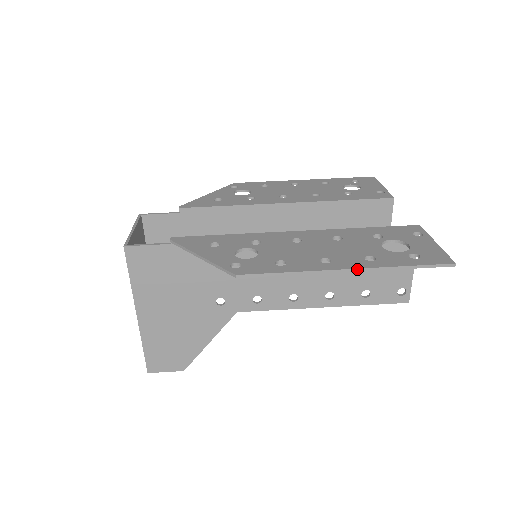
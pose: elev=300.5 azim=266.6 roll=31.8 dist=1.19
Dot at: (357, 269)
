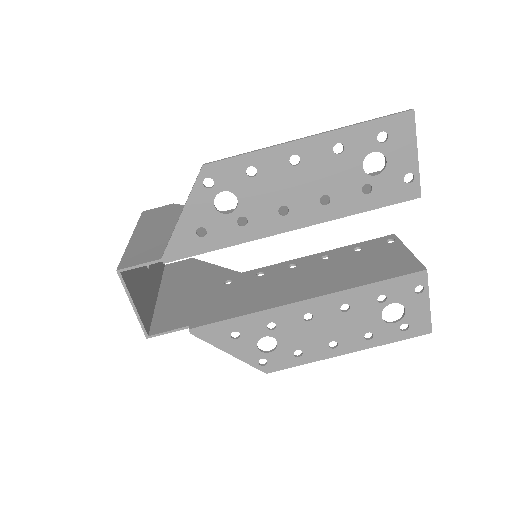
Dot at: (356, 351)
